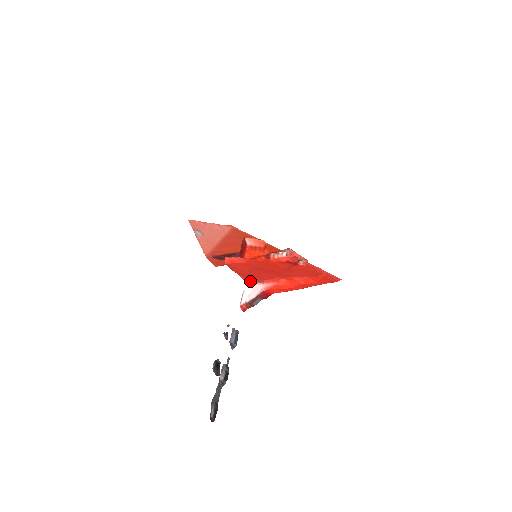
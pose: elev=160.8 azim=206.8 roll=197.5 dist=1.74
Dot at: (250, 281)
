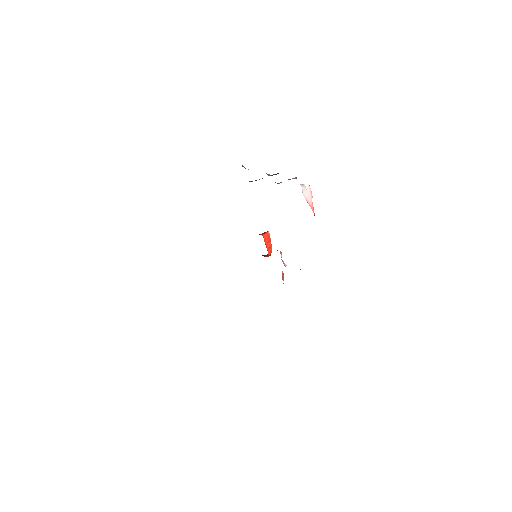
Dot at: occluded
